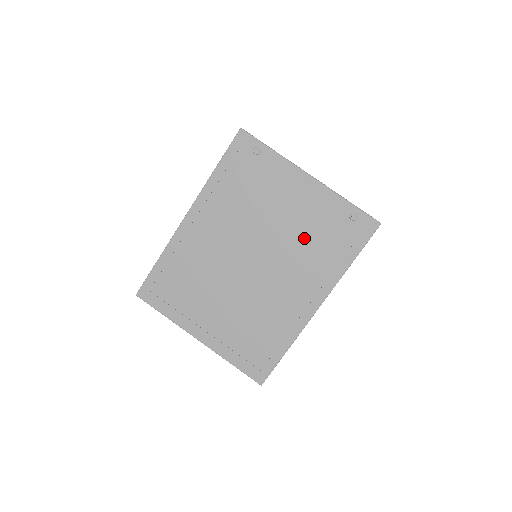
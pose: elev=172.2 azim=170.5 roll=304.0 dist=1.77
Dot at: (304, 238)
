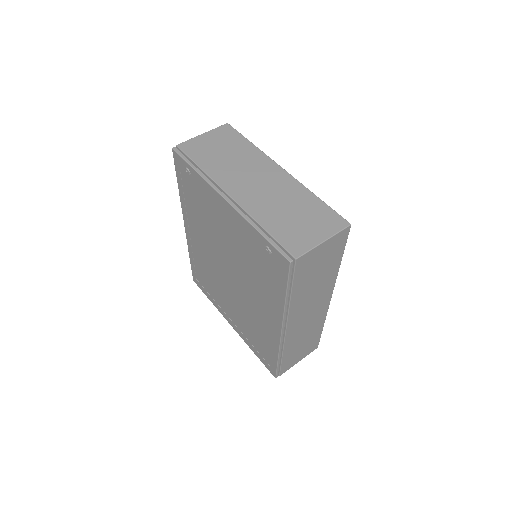
Dot at: (247, 262)
